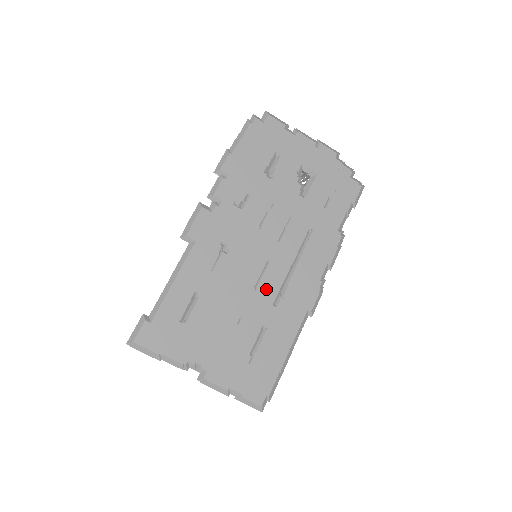
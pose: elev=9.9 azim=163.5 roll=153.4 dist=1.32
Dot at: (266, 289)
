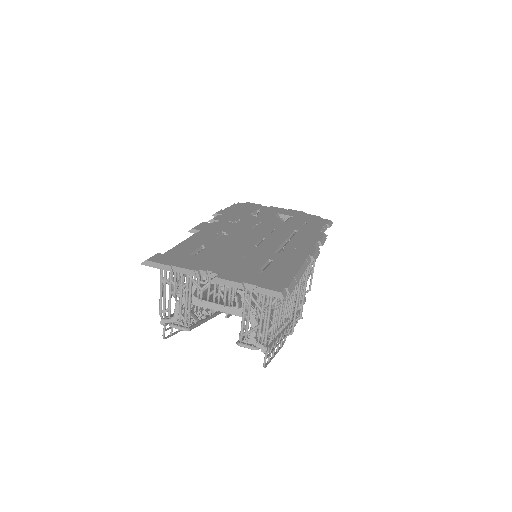
Dot at: (266, 247)
